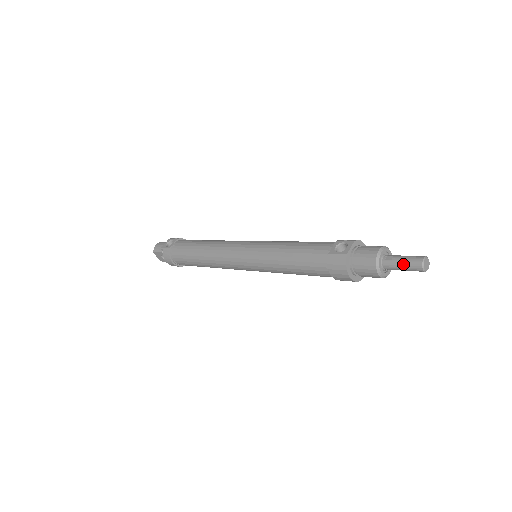
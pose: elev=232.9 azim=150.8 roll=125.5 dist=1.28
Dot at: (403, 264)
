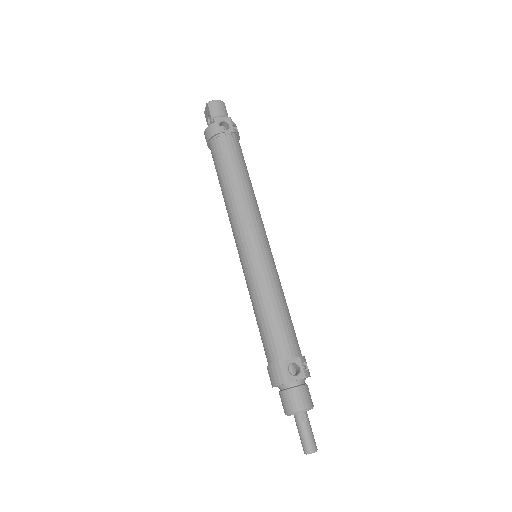
Dot at: (303, 435)
